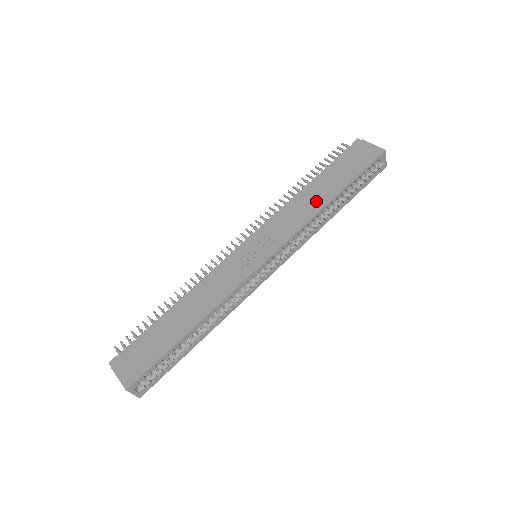
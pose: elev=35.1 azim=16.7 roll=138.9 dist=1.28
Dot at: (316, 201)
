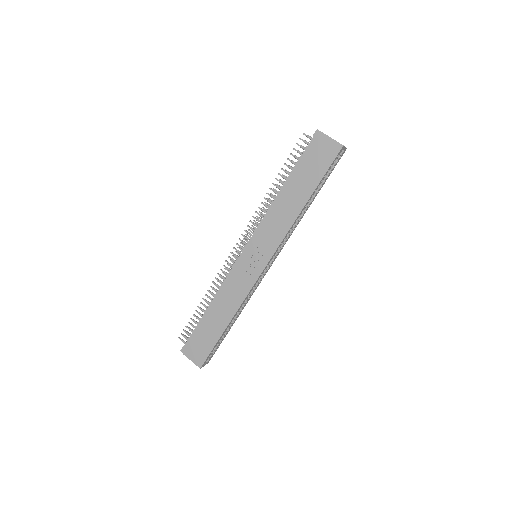
Dot at: (293, 207)
